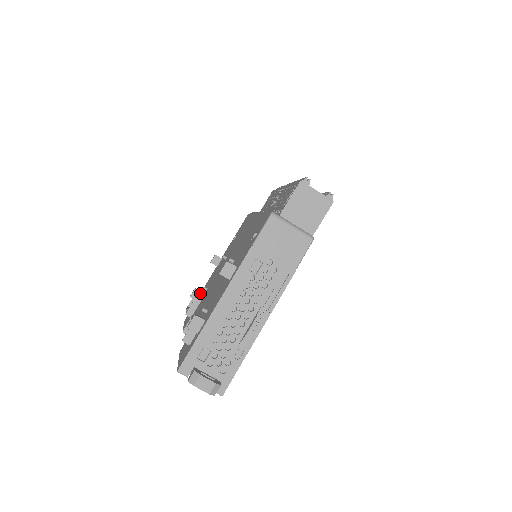
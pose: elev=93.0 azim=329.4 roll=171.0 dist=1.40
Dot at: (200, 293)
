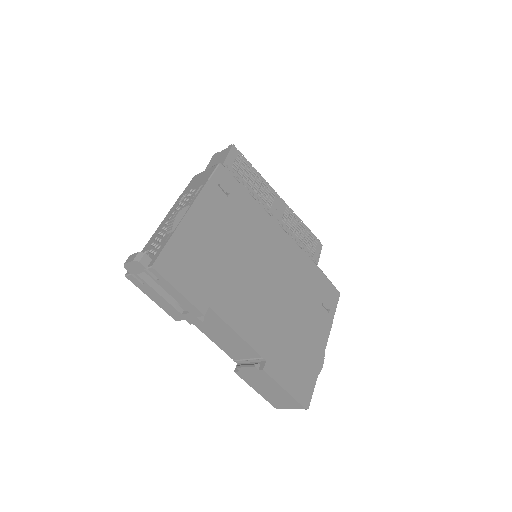
Dot at: occluded
